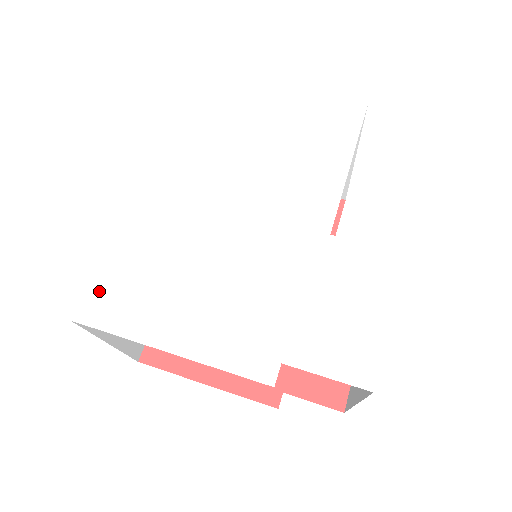
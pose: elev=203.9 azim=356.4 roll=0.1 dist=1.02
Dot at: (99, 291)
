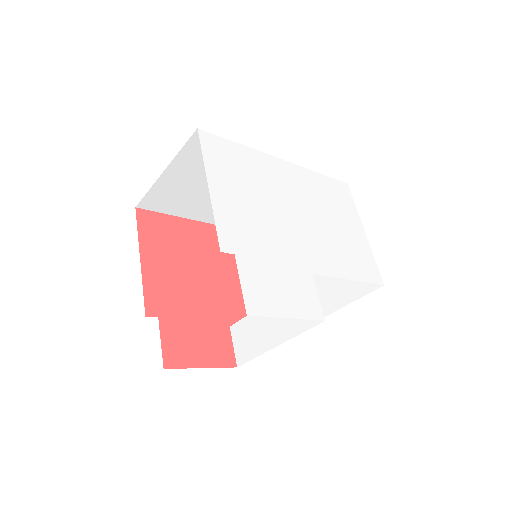
Dot at: (219, 143)
